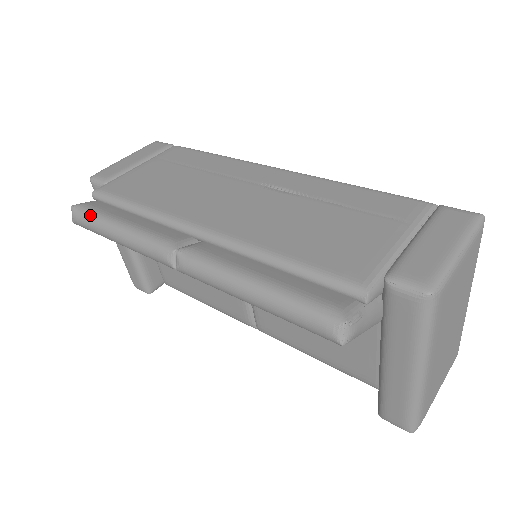
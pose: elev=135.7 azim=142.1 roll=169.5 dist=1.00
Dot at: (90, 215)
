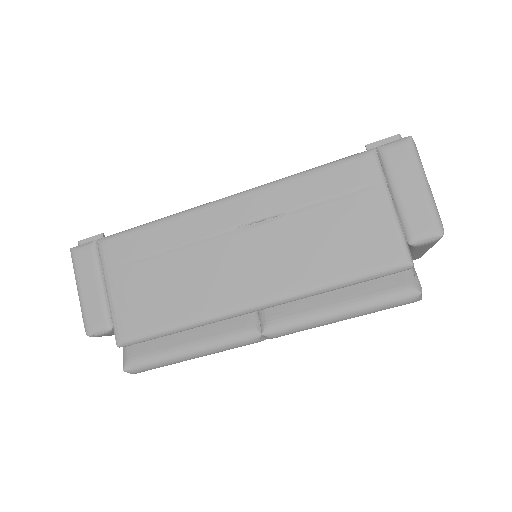
Dot at: (152, 364)
